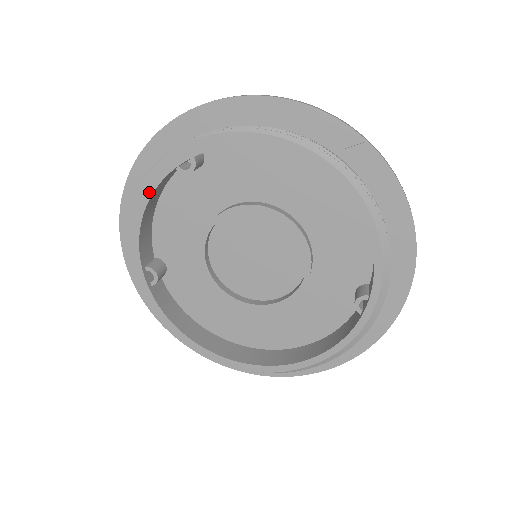
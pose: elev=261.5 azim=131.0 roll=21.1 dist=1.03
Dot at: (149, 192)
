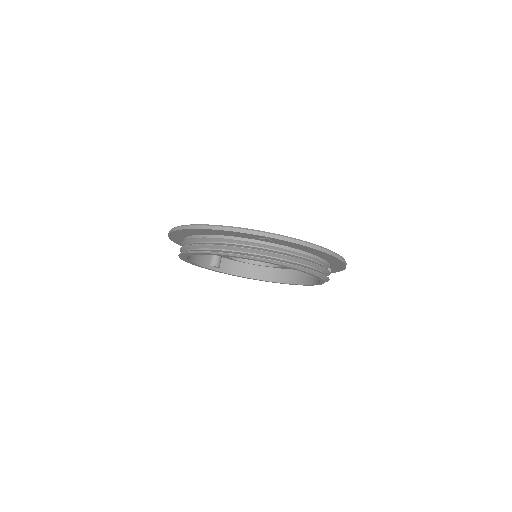
Dot at: (186, 259)
